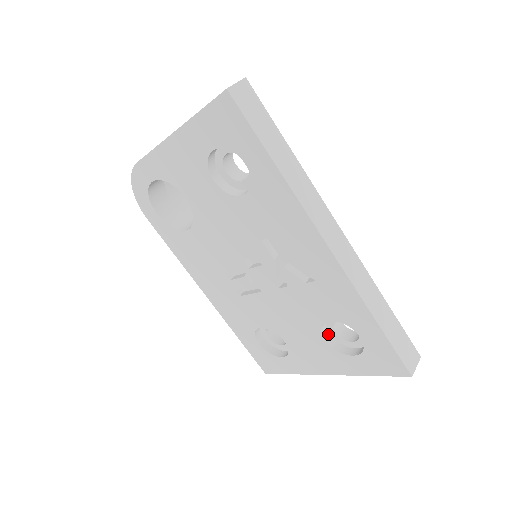
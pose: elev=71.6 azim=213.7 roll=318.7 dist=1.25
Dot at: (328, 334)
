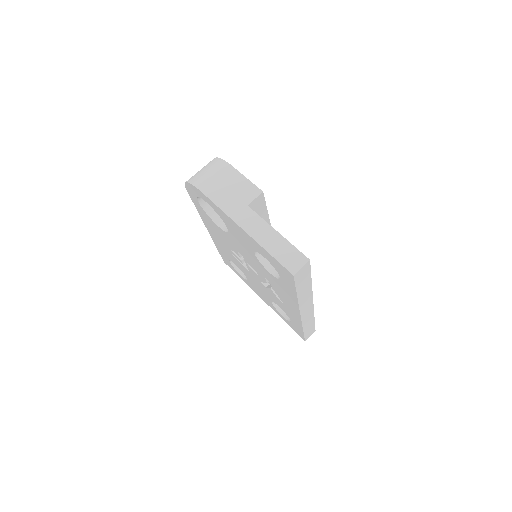
Dot at: occluded
